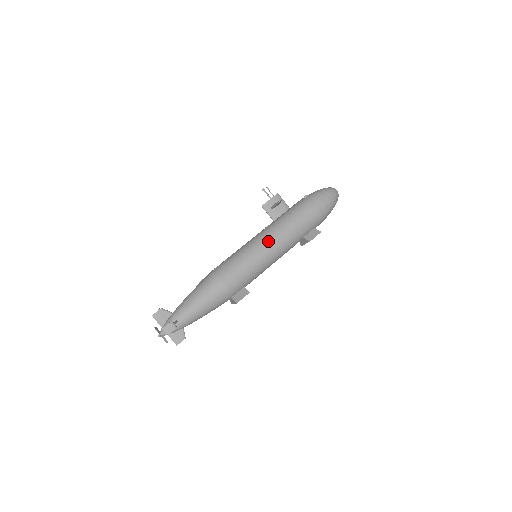
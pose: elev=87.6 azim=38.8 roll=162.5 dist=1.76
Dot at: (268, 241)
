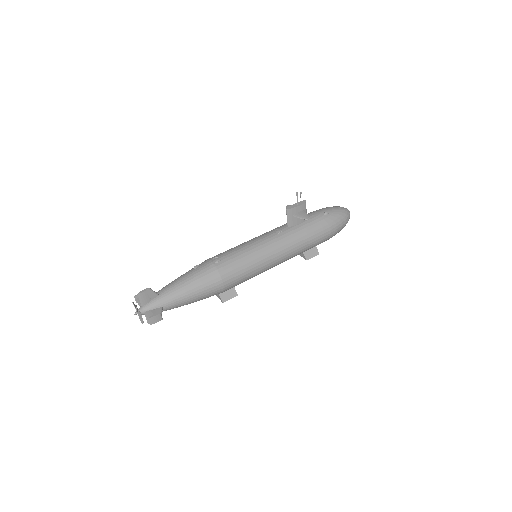
Dot at: (278, 254)
